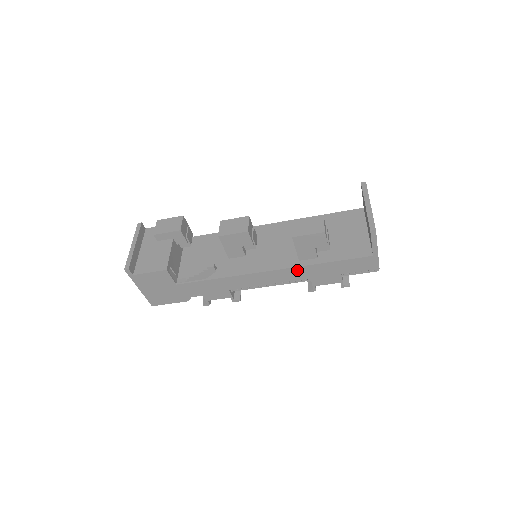
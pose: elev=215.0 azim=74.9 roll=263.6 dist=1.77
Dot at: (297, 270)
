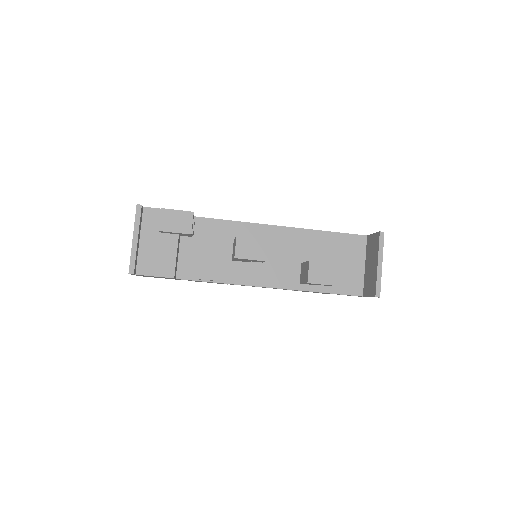
Dot at: occluded
